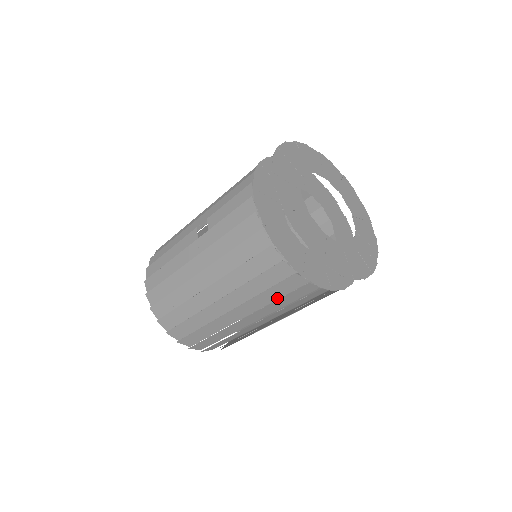
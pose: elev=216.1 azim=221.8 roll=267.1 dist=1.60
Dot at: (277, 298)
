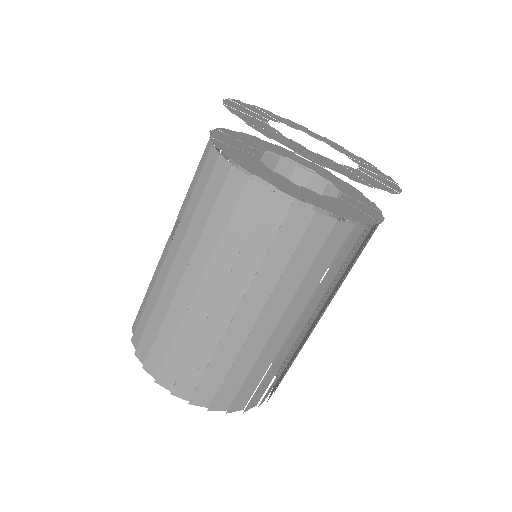
Dot at: (288, 263)
